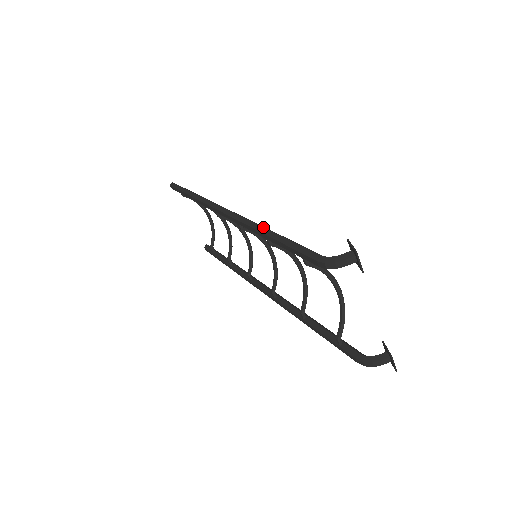
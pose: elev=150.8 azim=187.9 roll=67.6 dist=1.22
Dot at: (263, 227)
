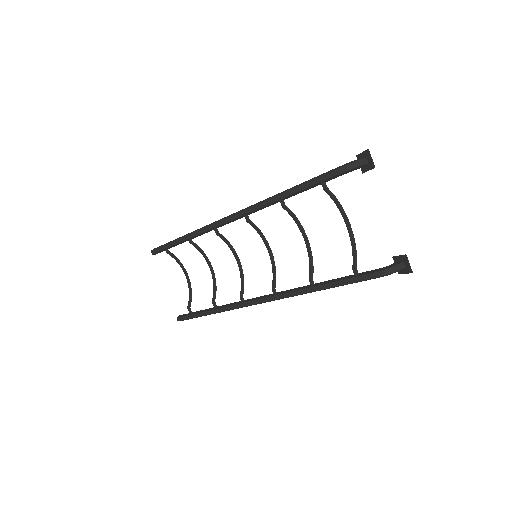
Dot at: (276, 194)
